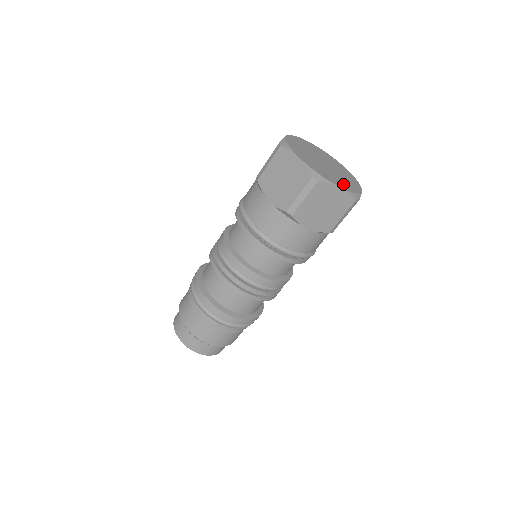
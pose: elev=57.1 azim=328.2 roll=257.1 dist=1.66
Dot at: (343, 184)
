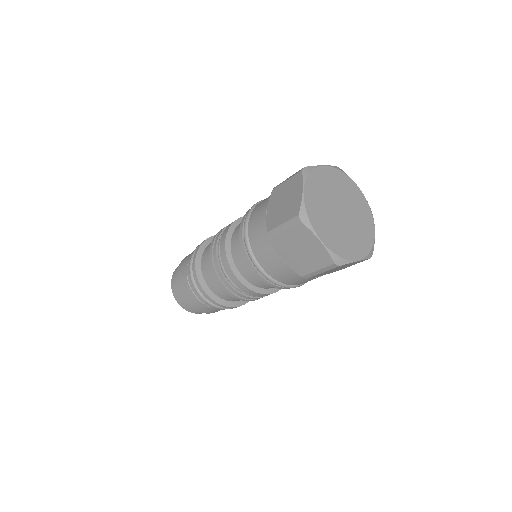
Dot at: (334, 241)
